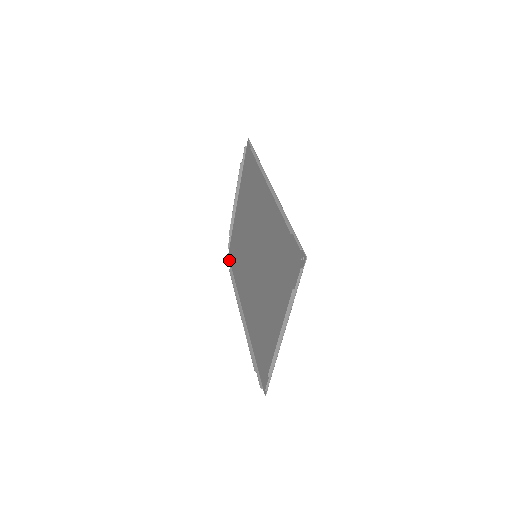
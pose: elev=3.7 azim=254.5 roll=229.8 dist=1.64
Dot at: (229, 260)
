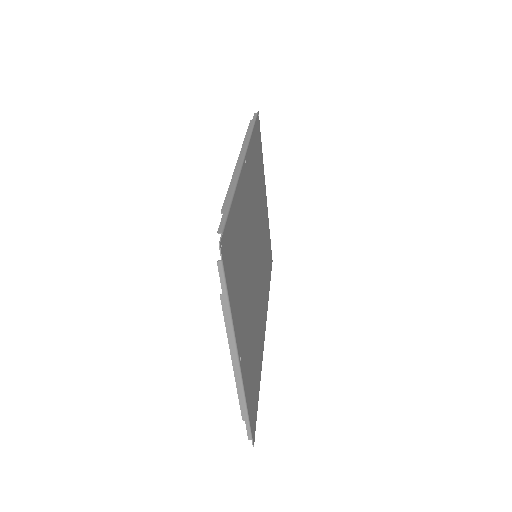
Dot at: (271, 267)
